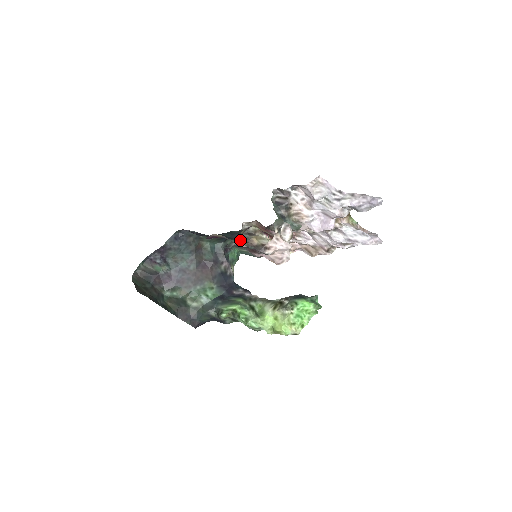
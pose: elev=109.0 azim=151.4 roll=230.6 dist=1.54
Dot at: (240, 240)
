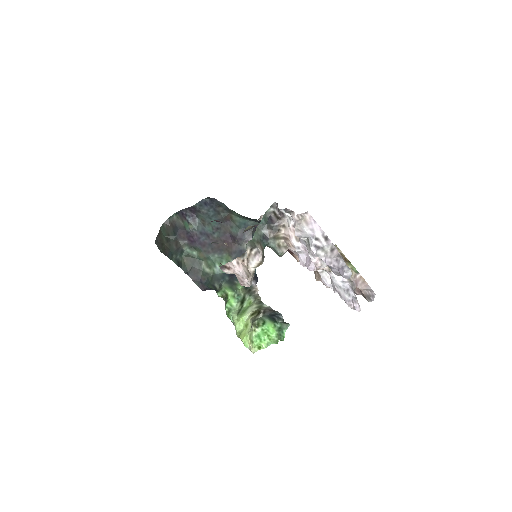
Dot at: occluded
